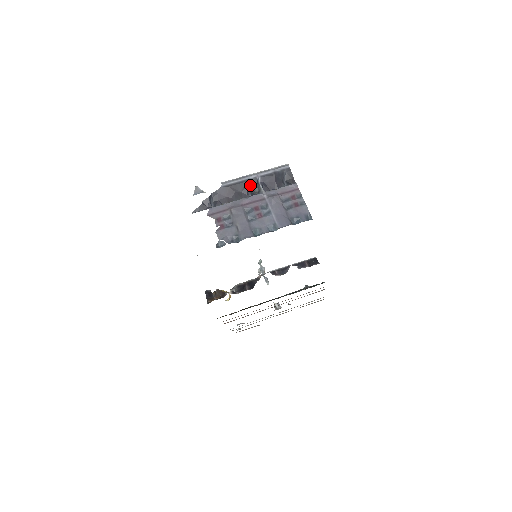
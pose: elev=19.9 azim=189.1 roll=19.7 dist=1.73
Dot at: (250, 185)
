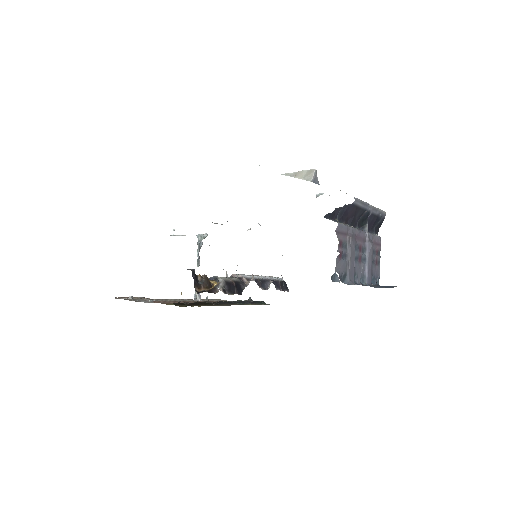
Dot at: (363, 215)
